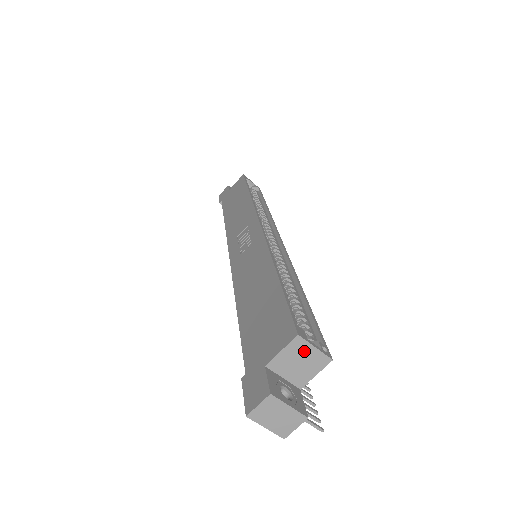
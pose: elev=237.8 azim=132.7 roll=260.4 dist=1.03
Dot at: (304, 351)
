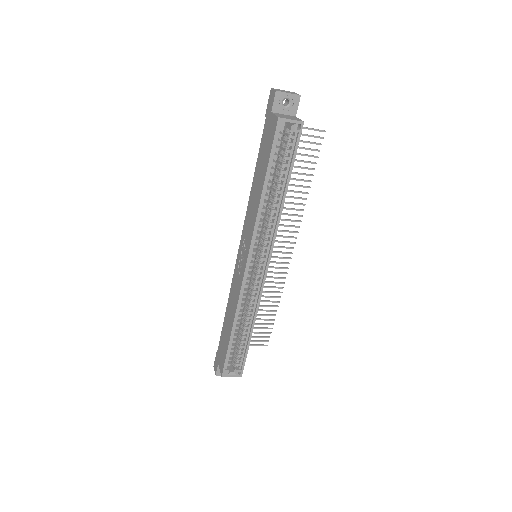
Dot at: (228, 374)
